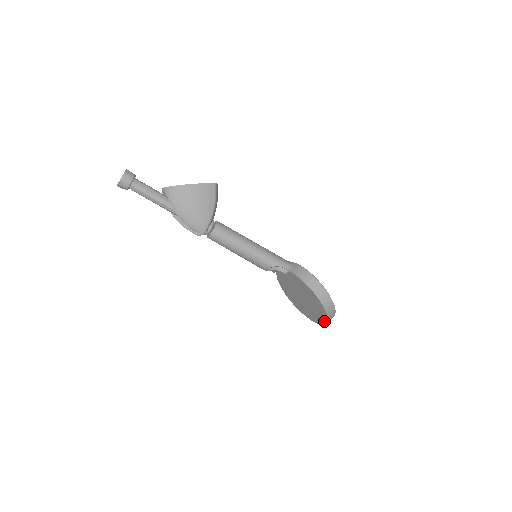
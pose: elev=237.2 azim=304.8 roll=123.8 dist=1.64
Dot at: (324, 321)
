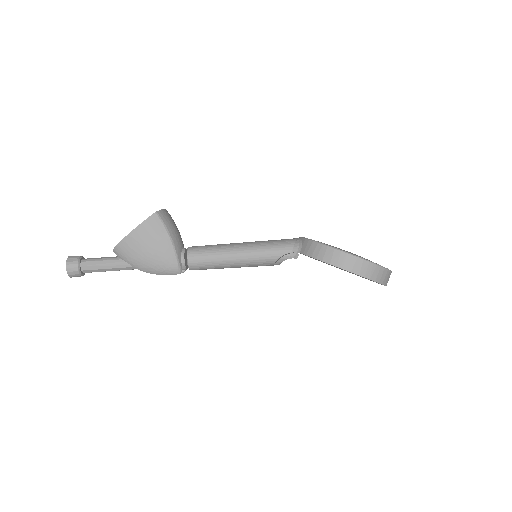
Dot at: occluded
